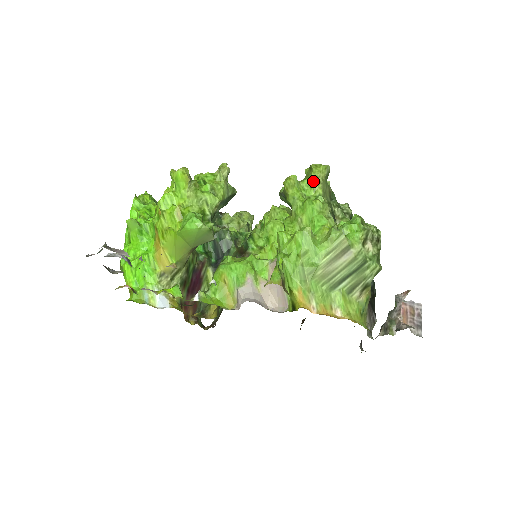
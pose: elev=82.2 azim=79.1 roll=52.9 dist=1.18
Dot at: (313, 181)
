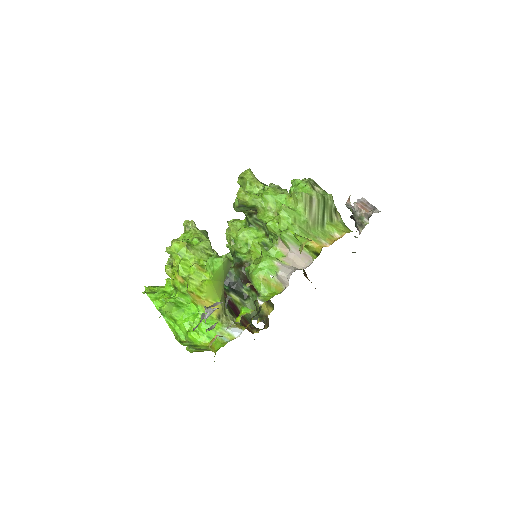
Dot at: (252, 182)
